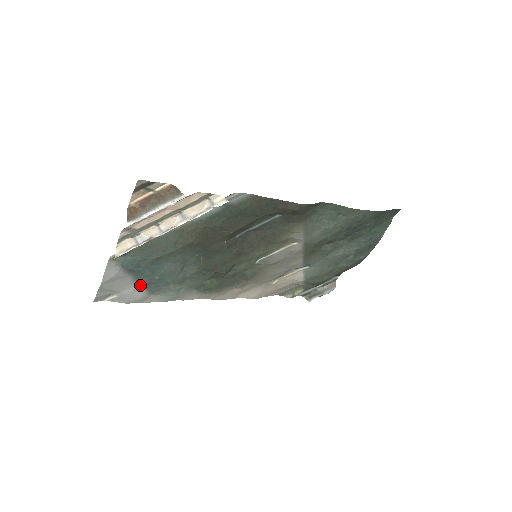
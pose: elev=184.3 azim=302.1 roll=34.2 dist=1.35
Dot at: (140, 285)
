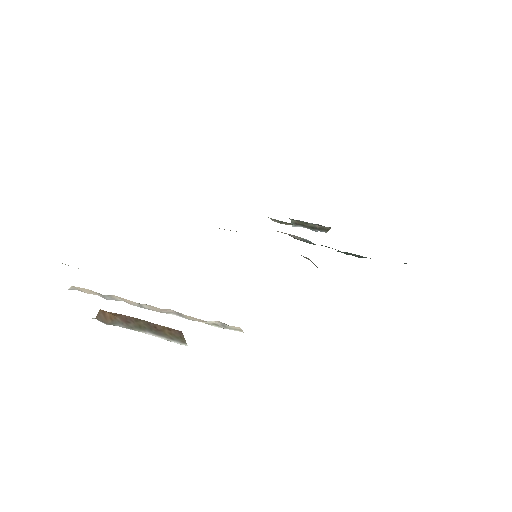
Dot at: occluded
